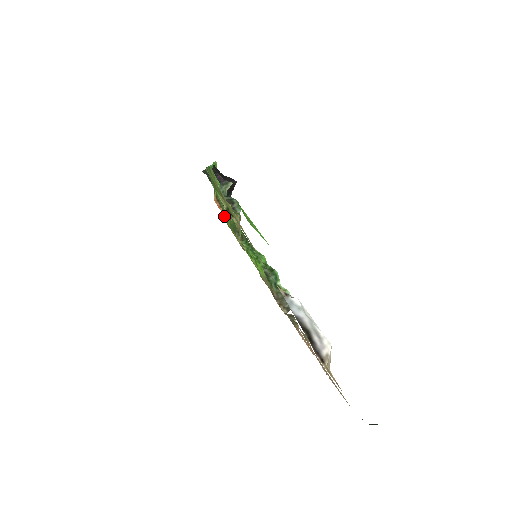
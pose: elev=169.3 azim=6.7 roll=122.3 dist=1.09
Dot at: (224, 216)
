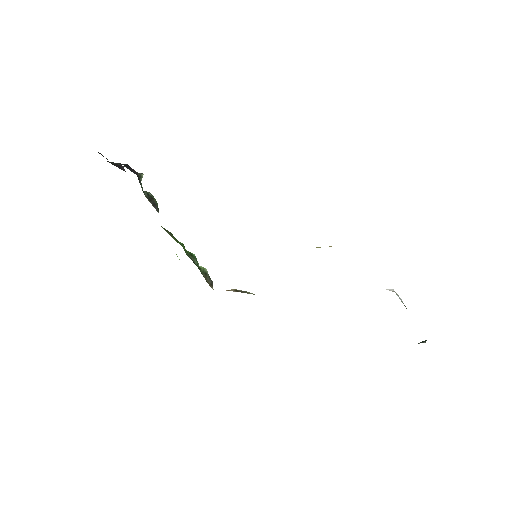
Dot at: occluded
